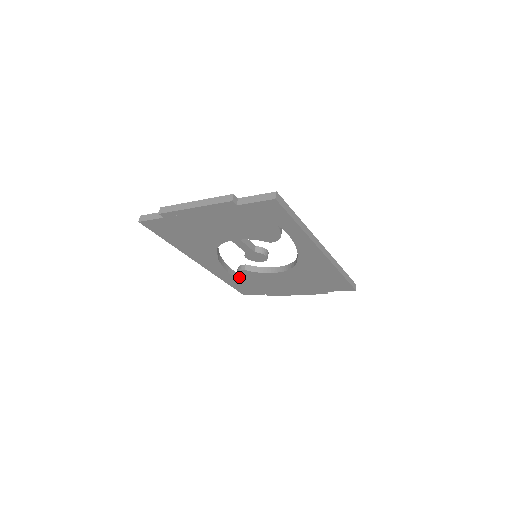
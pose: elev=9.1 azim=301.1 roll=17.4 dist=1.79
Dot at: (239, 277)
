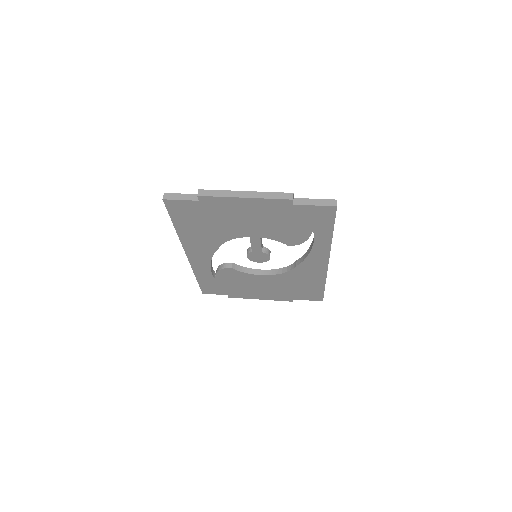
Dot at: (217, 274)
